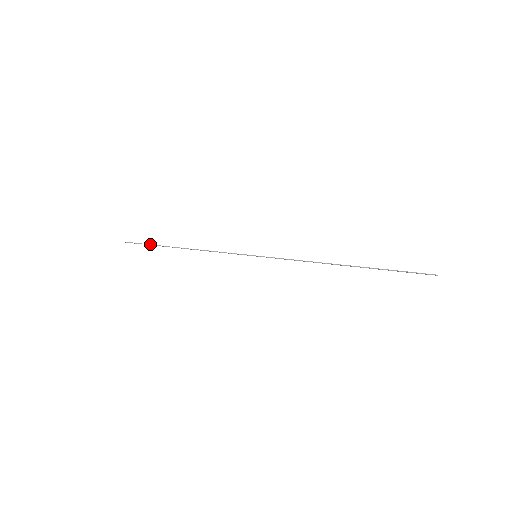
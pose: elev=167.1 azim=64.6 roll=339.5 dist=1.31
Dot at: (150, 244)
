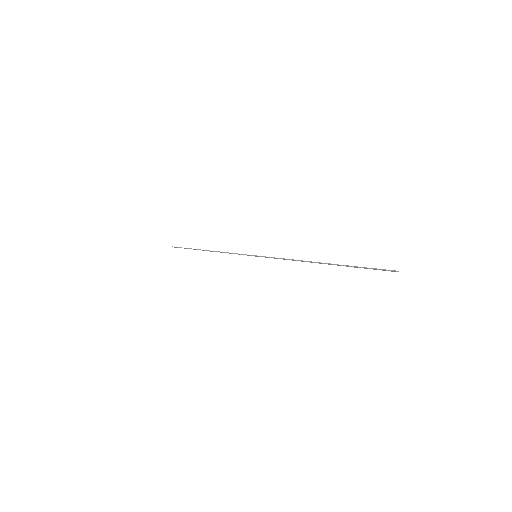
Dot at: (188, 248)
